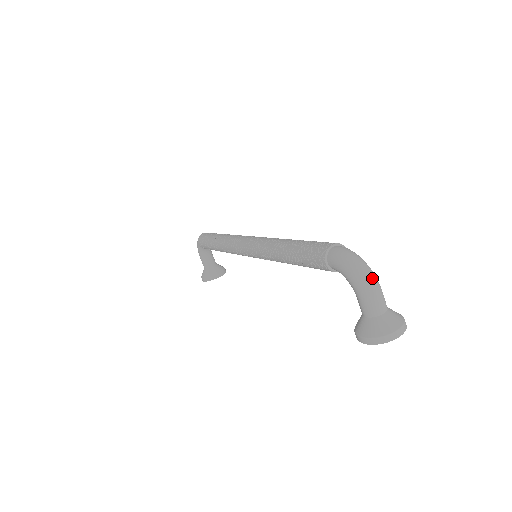
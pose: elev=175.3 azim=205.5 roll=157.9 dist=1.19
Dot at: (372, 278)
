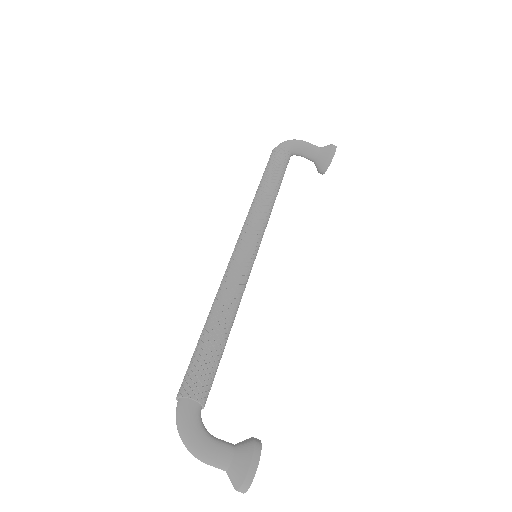
Dot at: (193, 453)
